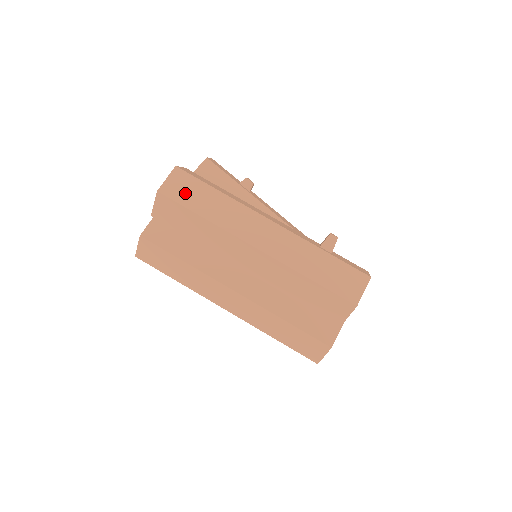
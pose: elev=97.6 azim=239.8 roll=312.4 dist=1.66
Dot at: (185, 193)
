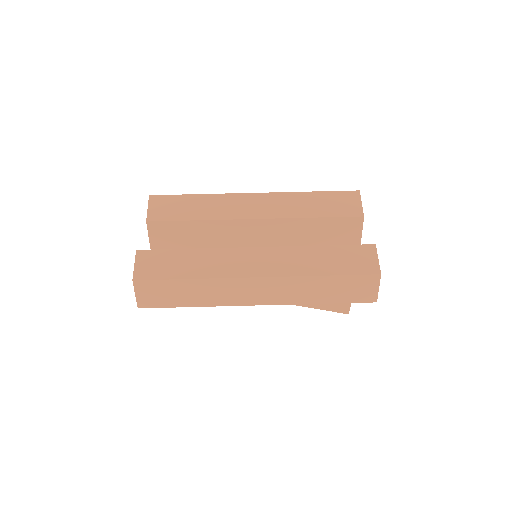
Dot at: occluded
